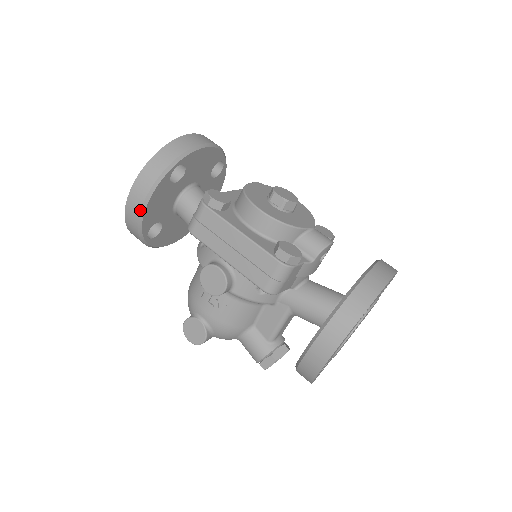
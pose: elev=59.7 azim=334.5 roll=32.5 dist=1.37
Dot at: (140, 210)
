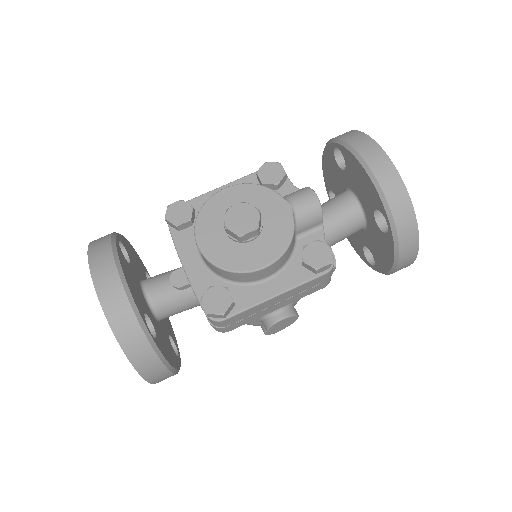
Dot at: (173, 374)
